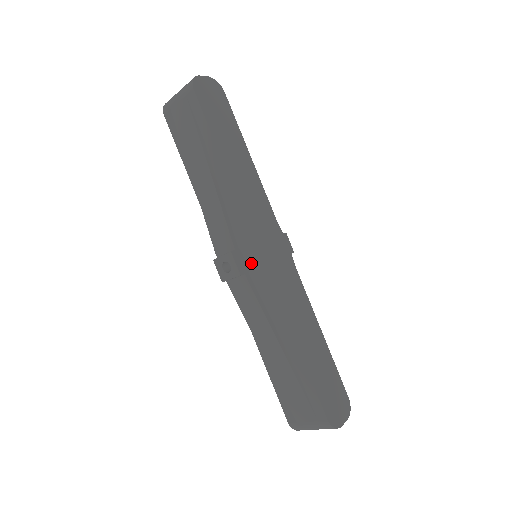
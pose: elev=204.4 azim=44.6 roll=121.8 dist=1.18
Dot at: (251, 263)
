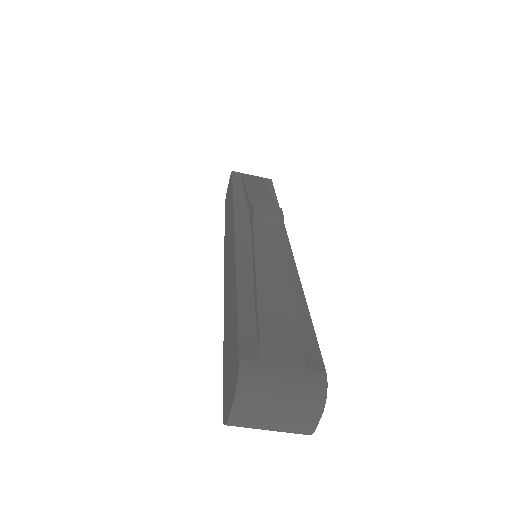
Dot at: occluded
